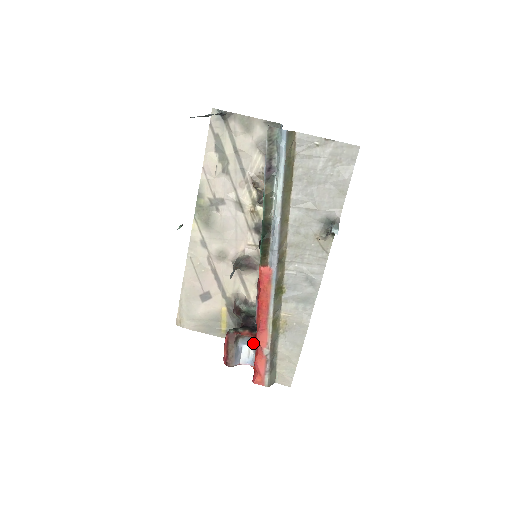
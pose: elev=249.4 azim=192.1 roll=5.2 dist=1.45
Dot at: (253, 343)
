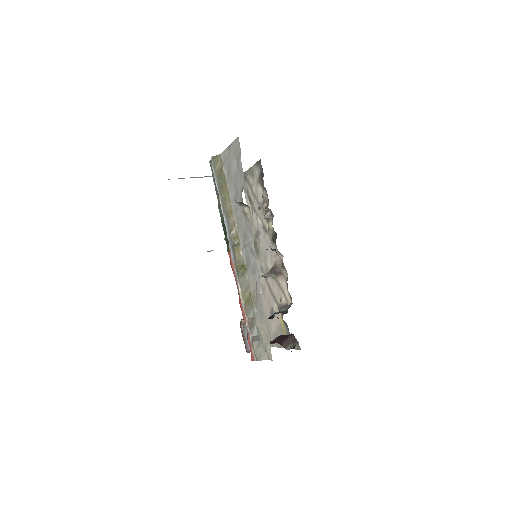
Dot at: occluded
